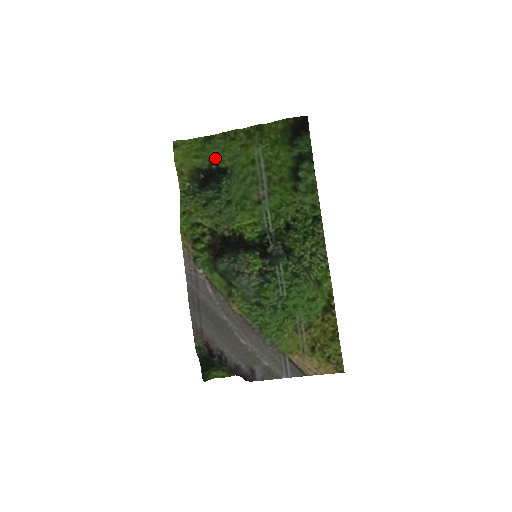
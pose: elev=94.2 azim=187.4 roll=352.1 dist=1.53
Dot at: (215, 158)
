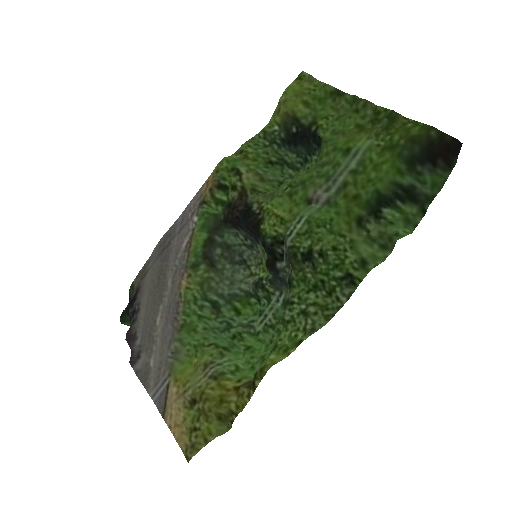
Dot at: (323, 119)
